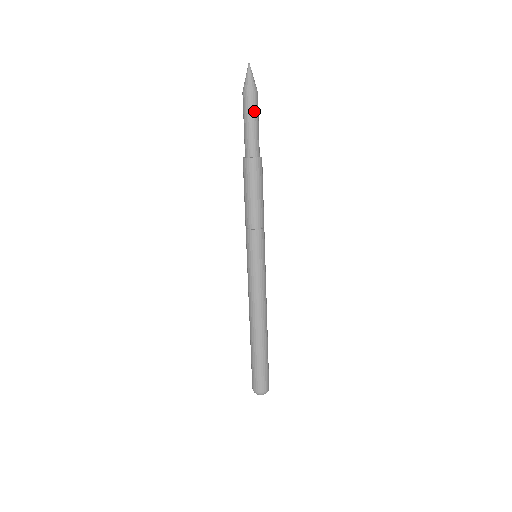
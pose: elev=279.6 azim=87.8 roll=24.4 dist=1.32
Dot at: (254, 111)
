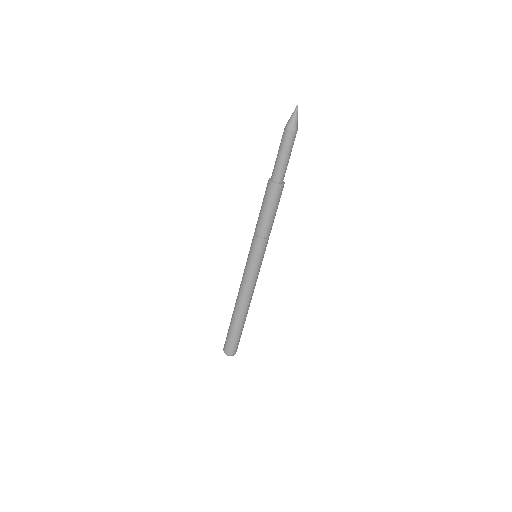
Dot at: (289, 147)
